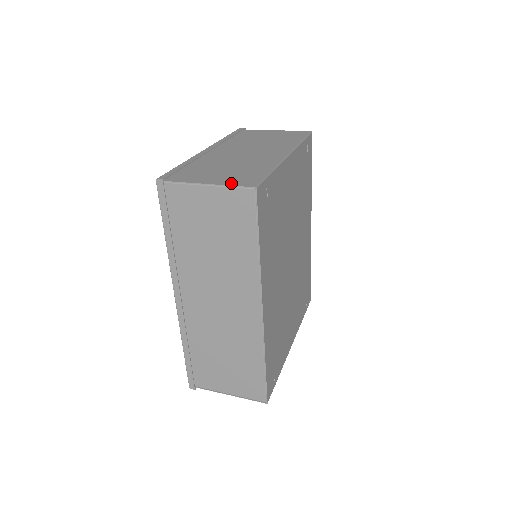
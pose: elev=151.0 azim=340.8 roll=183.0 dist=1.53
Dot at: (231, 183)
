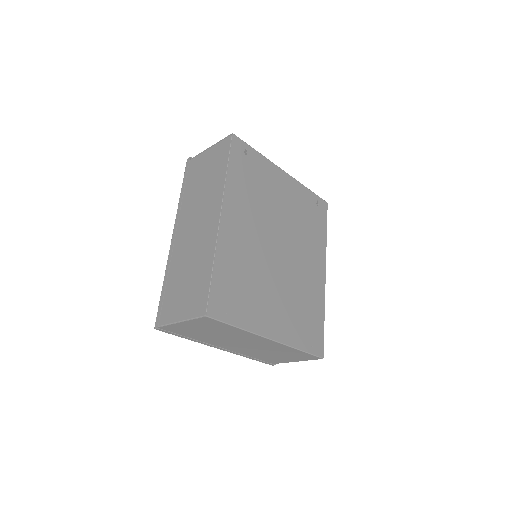
Dot at: occluded
